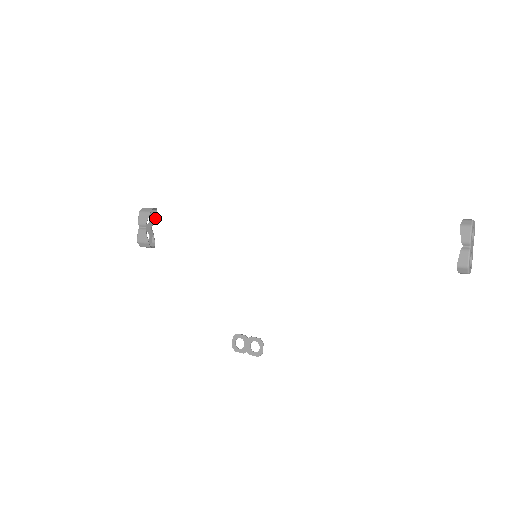
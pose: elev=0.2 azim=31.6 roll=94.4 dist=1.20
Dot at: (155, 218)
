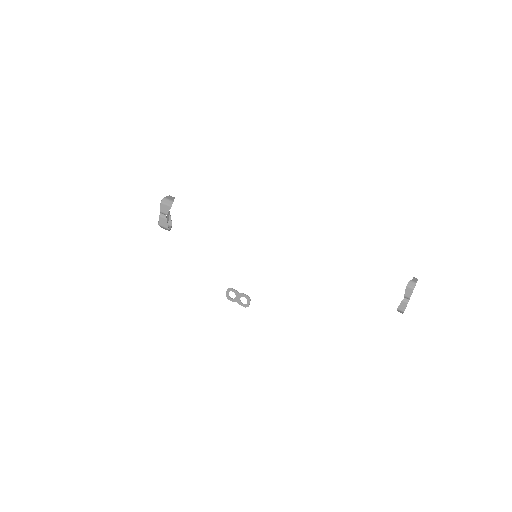
Dot at: occluded
